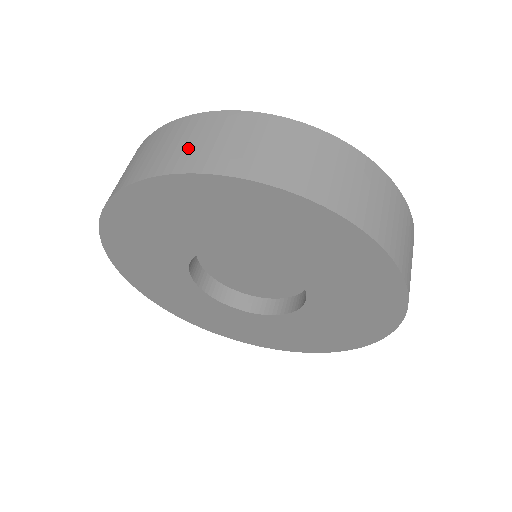
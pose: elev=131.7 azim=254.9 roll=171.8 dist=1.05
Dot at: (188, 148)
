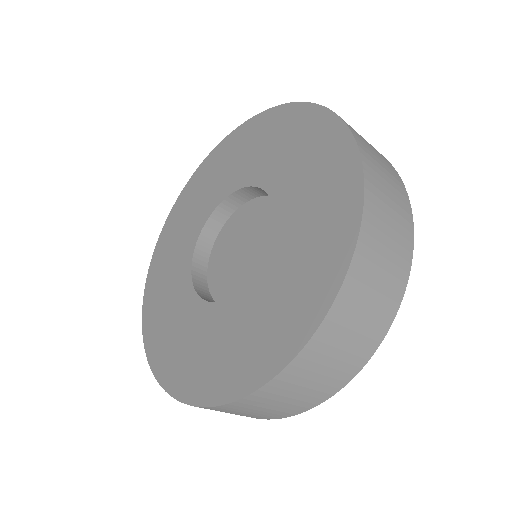
Dot at: occluded
